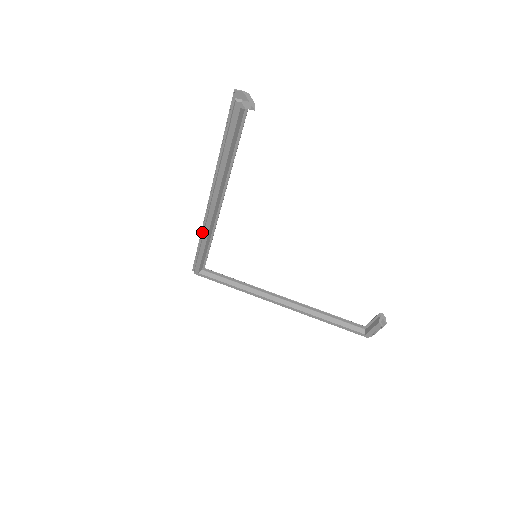
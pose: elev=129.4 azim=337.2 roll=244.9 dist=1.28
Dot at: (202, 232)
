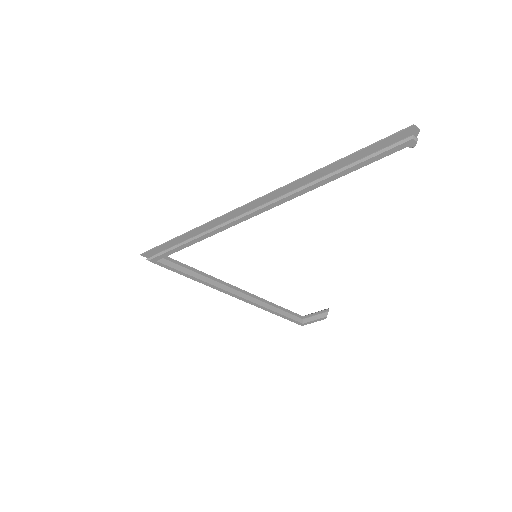
Dot at: (208, 224)
